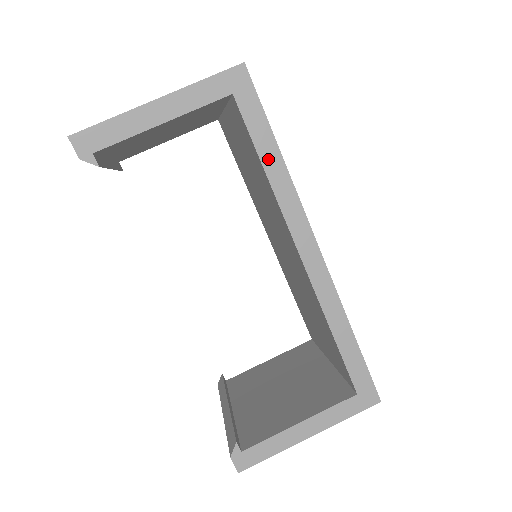
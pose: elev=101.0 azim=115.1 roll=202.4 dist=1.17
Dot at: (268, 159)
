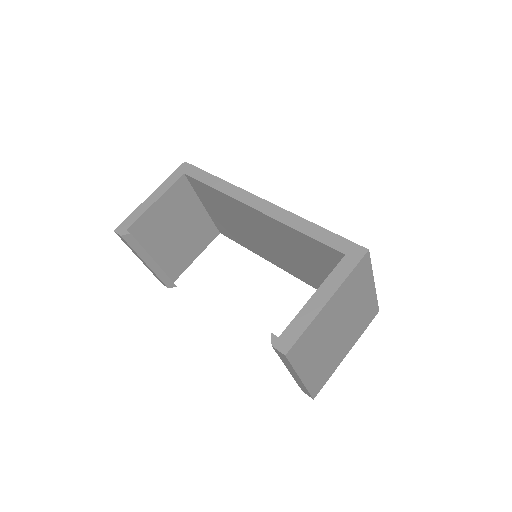
Dot at: (213, 183)
